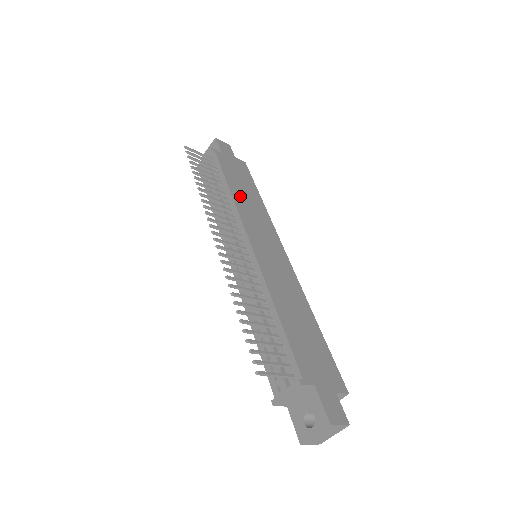
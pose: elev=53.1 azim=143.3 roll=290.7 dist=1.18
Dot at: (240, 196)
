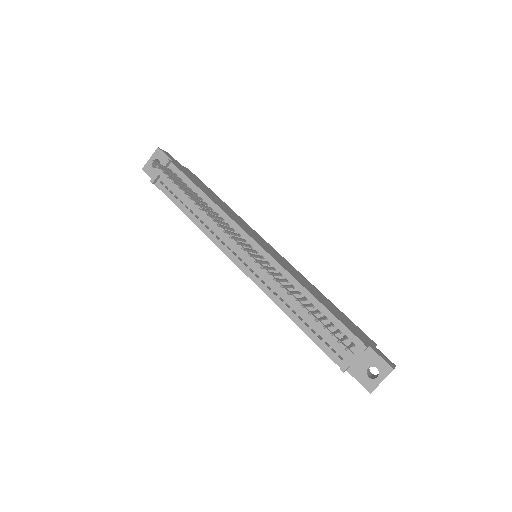
Dot at: (218, 203)
